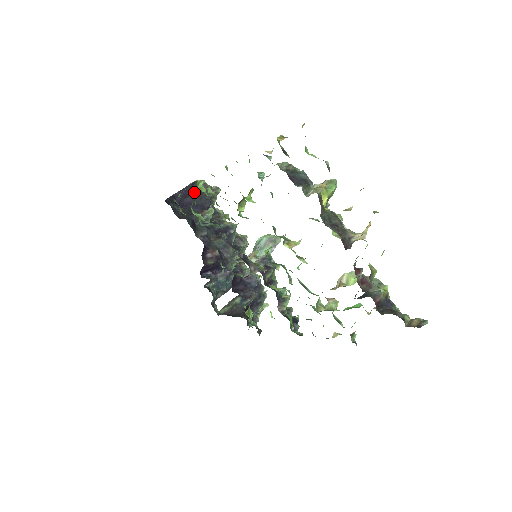
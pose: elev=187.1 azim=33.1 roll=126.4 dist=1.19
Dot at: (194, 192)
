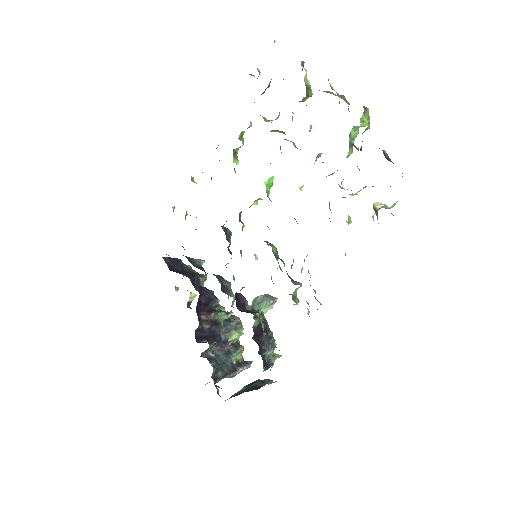
Dot at: (182, 267)
